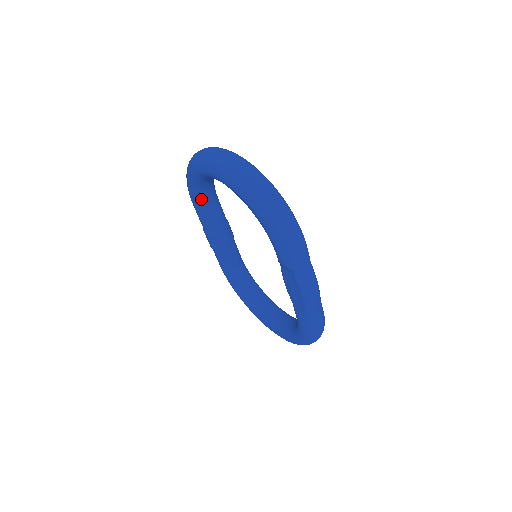
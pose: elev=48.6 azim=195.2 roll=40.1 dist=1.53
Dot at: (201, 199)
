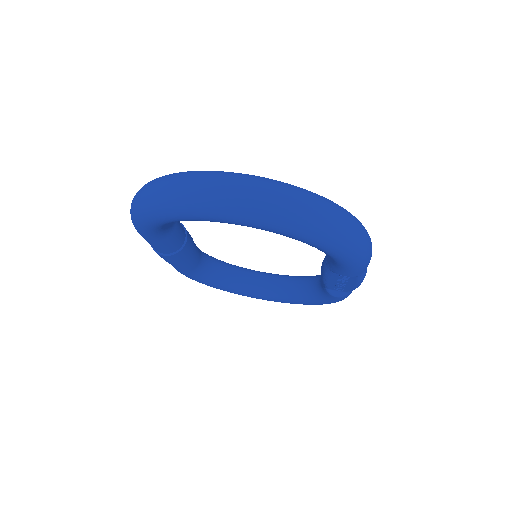
Dot at: (164, 230)
